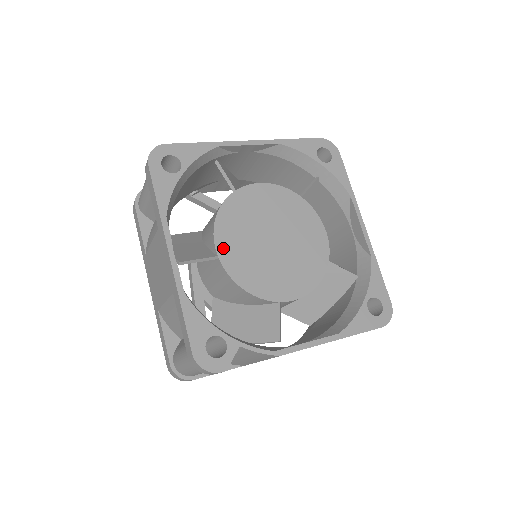
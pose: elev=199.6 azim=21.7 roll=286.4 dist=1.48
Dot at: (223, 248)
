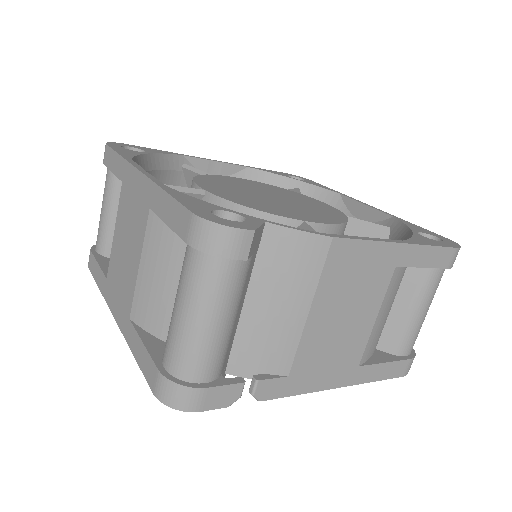
Dot at: (209, 188)
